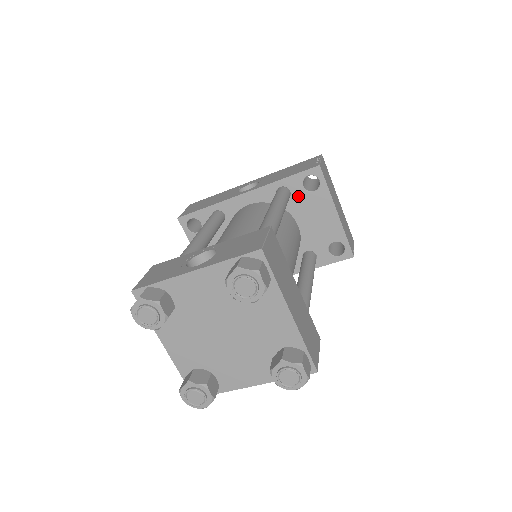
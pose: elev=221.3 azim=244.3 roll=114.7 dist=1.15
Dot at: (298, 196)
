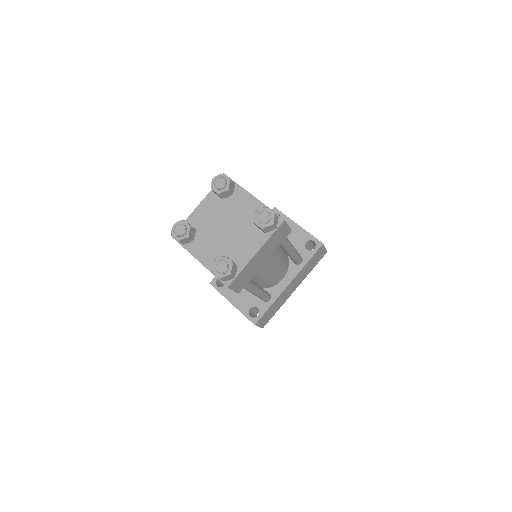
Dot at: occluded
